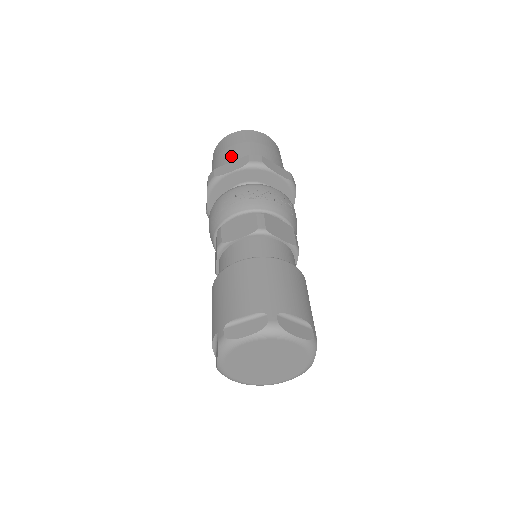
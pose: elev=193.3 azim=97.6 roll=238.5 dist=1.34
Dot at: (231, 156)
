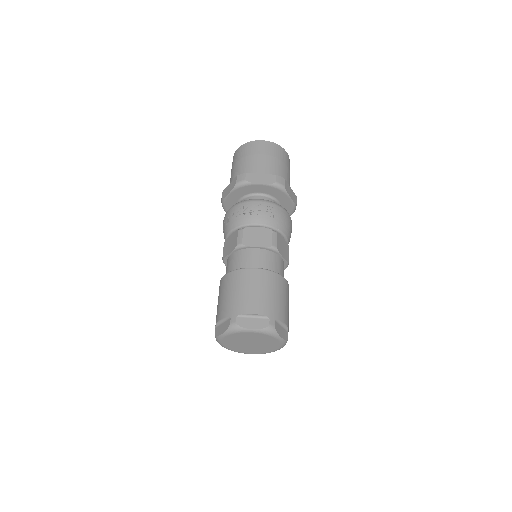
Dot at: (233, 175)
